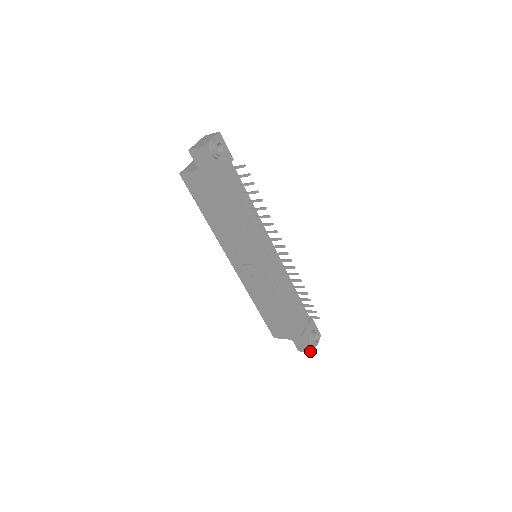
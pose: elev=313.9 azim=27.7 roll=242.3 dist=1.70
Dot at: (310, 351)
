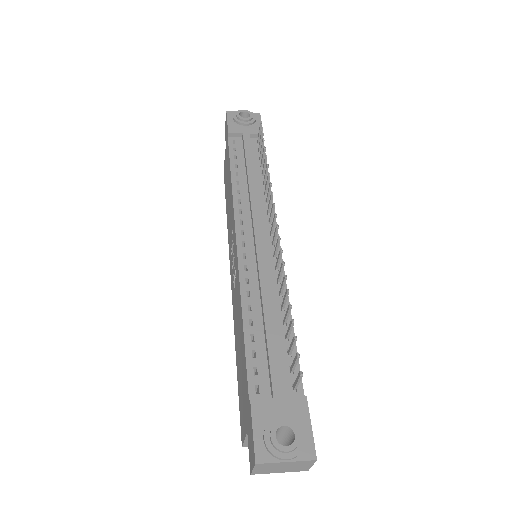
Dot at: (255, 457)
